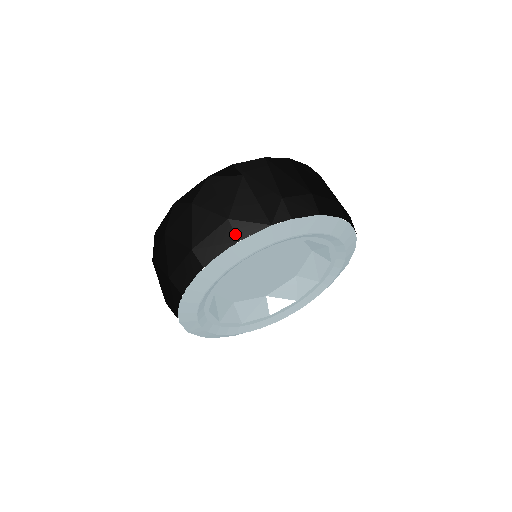
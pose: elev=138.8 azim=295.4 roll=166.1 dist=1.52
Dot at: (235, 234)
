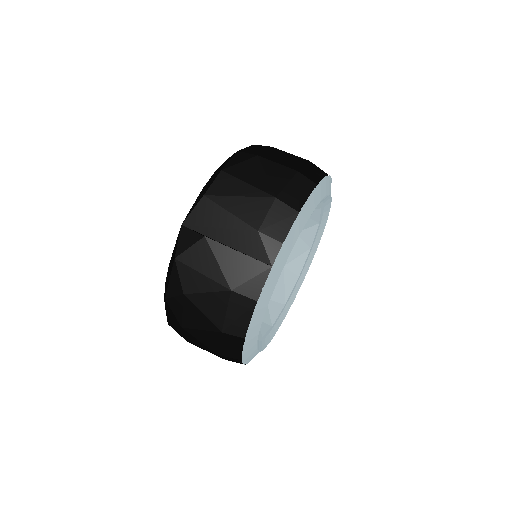
Dot at: (249, 298)
